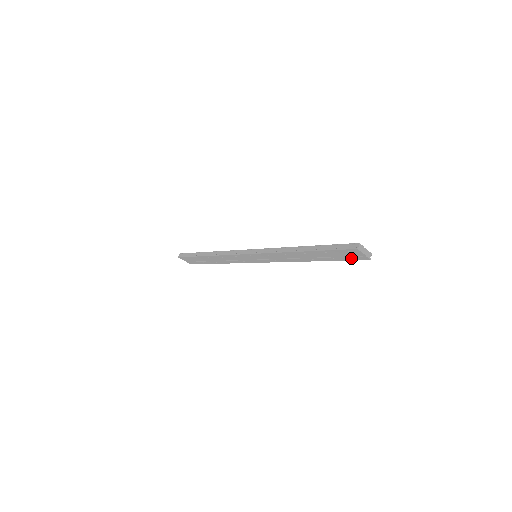
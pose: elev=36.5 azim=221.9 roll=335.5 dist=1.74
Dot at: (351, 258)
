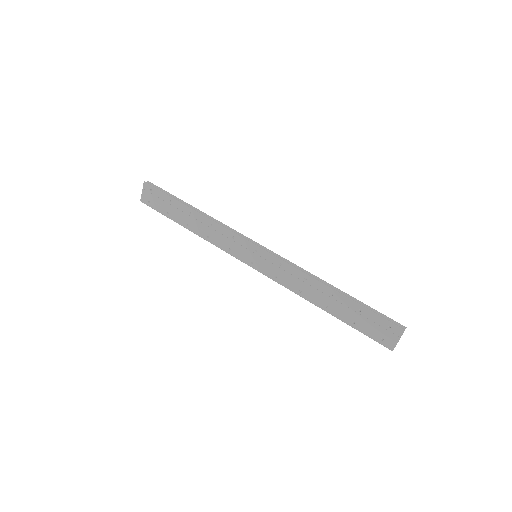
Dot at: (375, 335)
